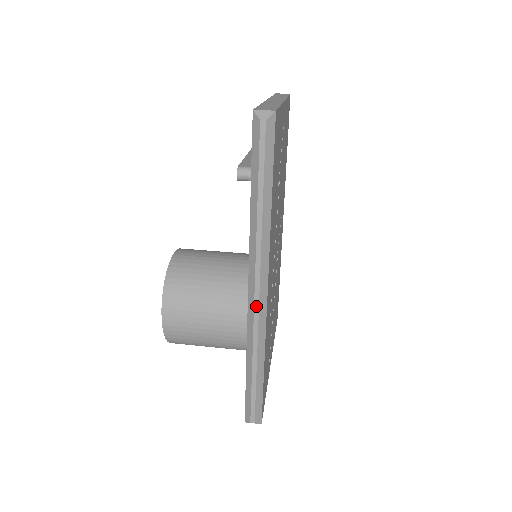
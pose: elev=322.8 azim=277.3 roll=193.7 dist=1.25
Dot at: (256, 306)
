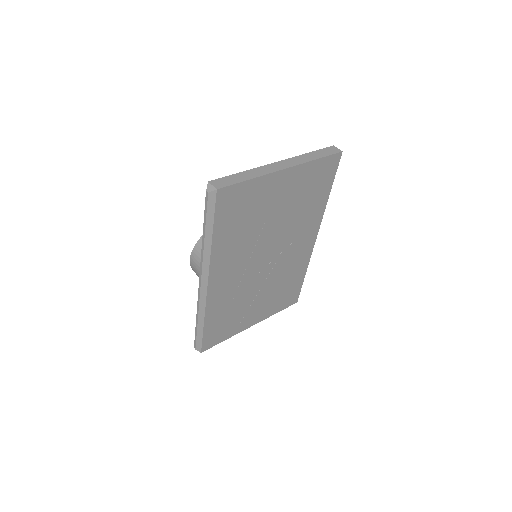
Dot at: (199, 289)
